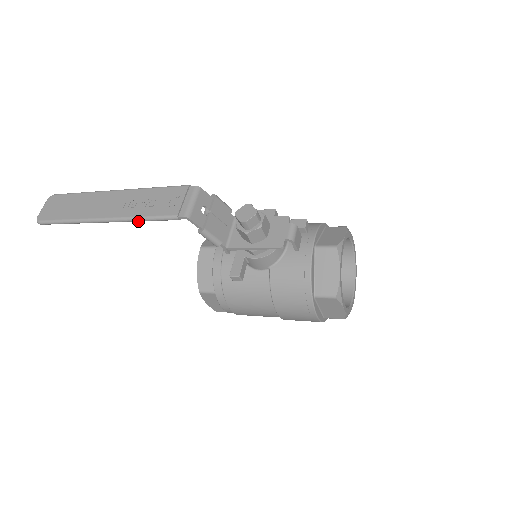
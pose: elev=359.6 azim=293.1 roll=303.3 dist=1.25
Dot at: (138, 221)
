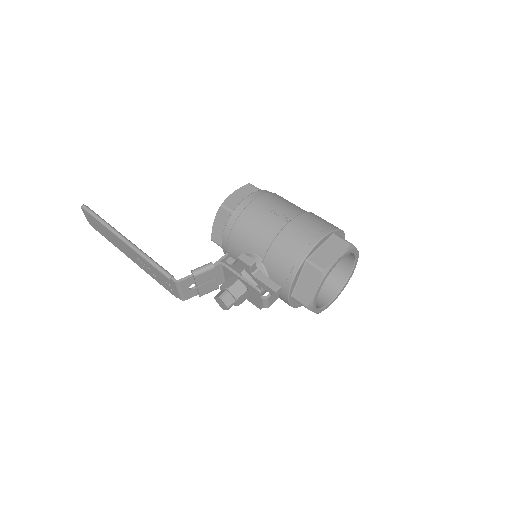
Dot at: occluded
